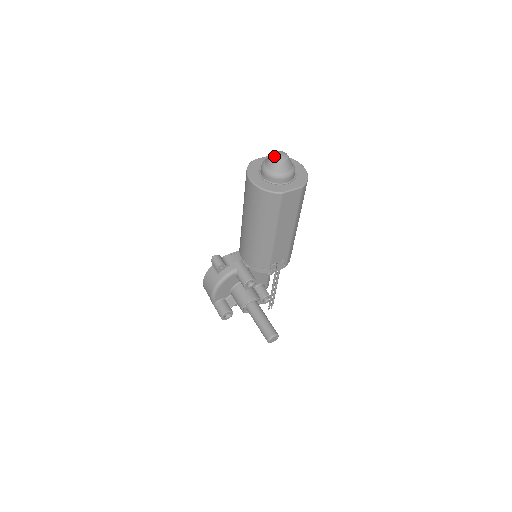
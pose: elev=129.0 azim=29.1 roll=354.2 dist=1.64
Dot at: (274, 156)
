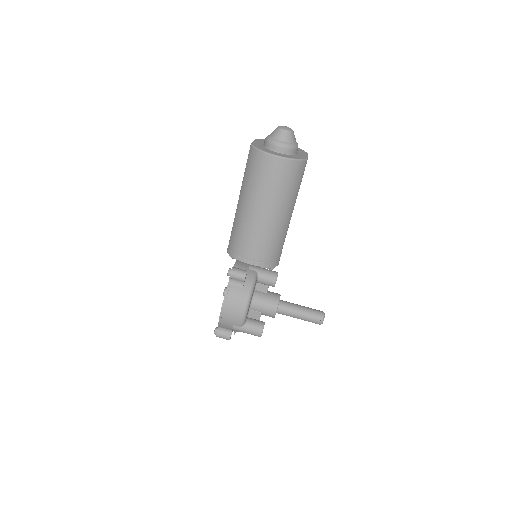
Dot at: (284, 128)
